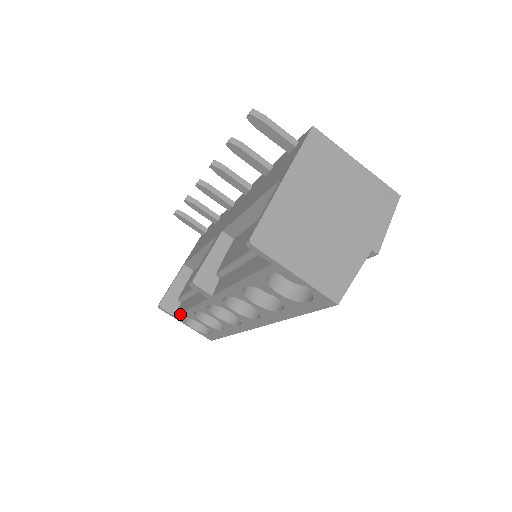
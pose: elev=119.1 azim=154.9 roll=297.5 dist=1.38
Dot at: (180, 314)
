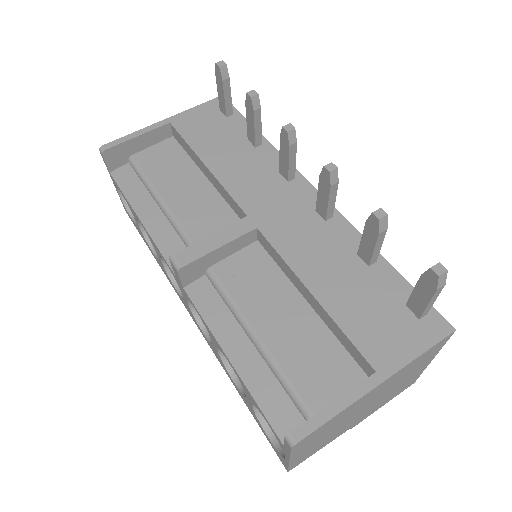
Dot at: (120, 189)
